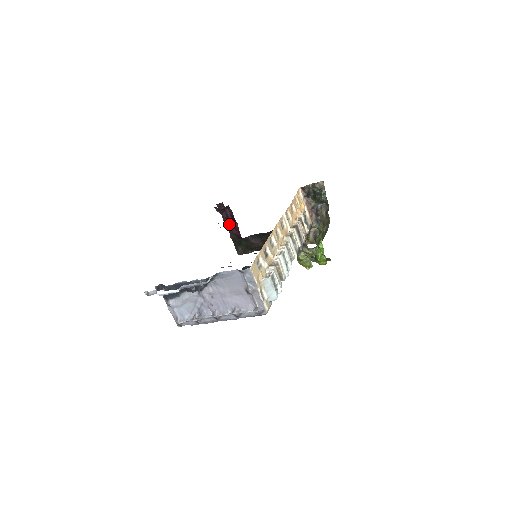
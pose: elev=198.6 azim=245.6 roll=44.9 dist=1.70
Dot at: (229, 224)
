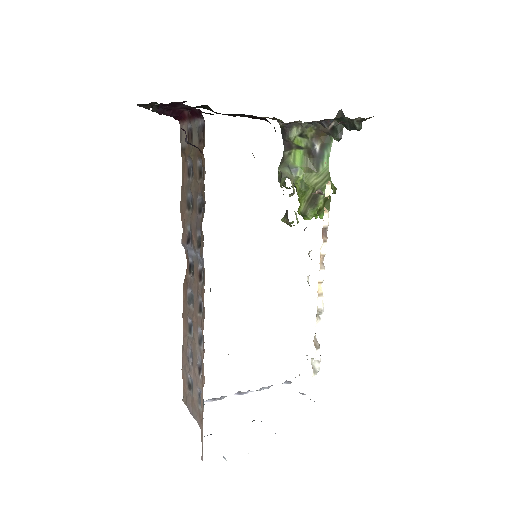
Dot at: (169, 108)
